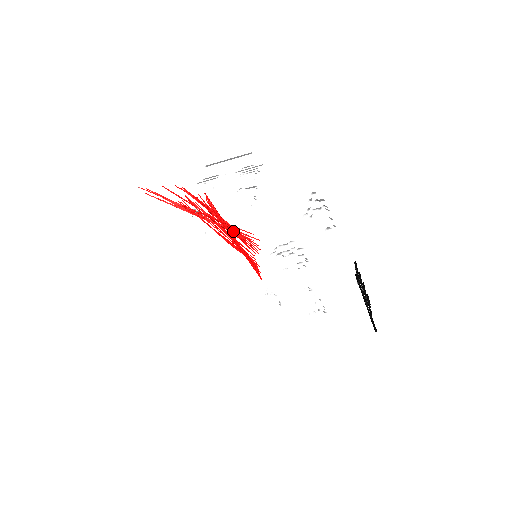
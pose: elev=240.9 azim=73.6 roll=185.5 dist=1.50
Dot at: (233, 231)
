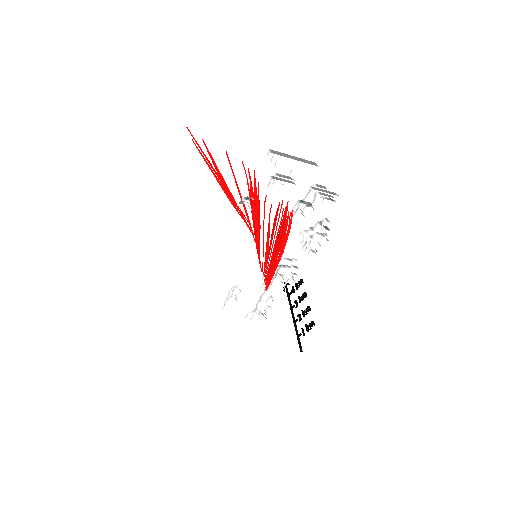
Dot at: occluded
